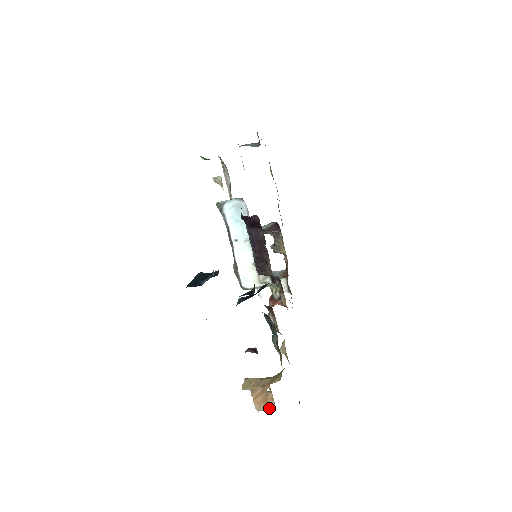
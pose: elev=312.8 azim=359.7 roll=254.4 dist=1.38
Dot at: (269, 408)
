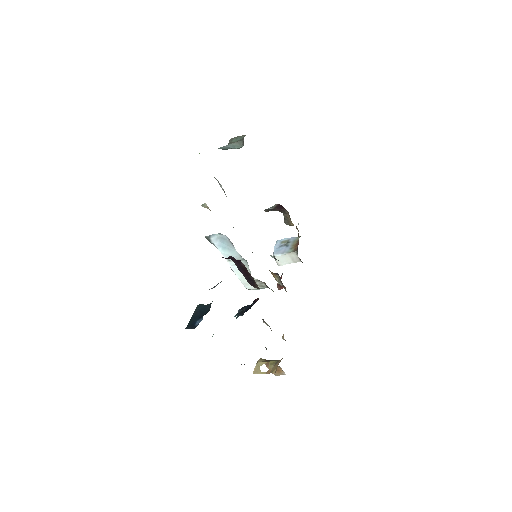
Dot at: (283, 374)
